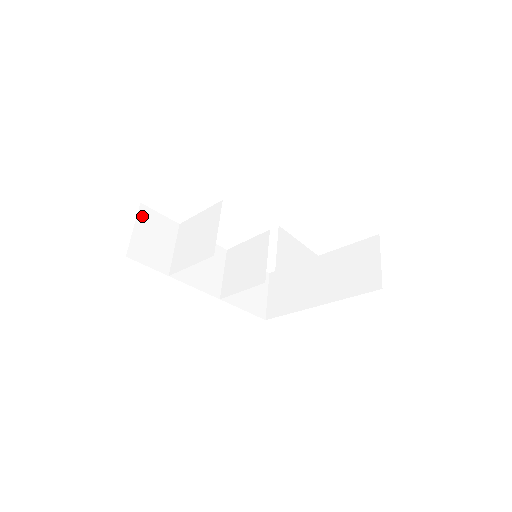
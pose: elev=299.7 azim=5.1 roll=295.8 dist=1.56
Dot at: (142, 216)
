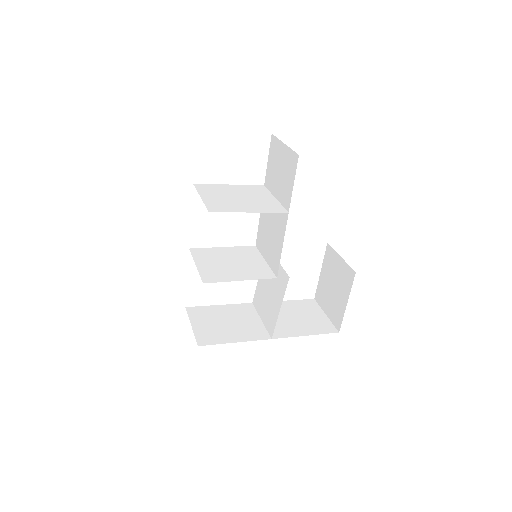
Dot at: occluded
